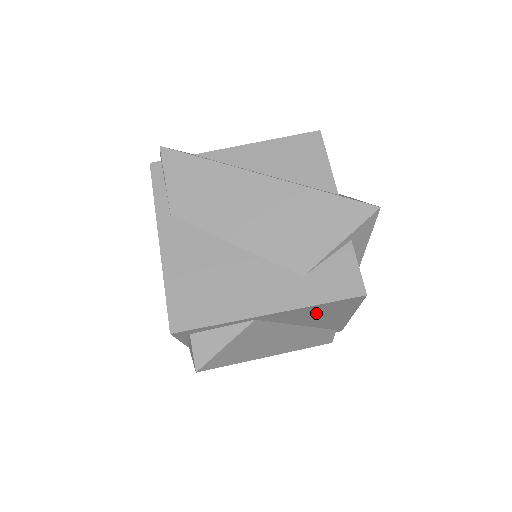
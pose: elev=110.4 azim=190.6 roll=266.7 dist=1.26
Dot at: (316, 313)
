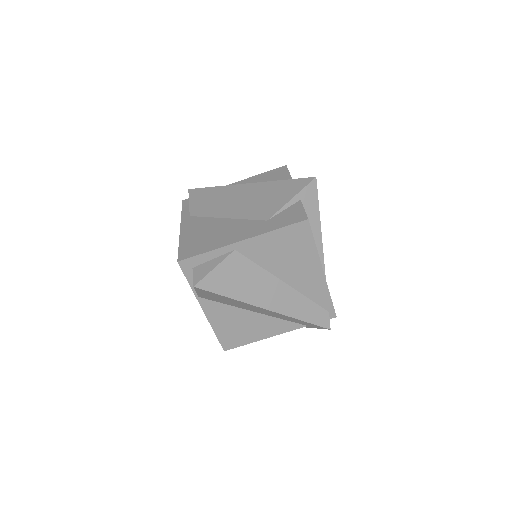
Dot at: (283, 252)
